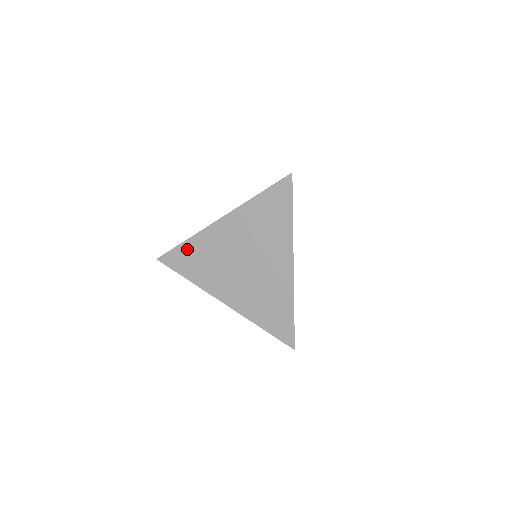
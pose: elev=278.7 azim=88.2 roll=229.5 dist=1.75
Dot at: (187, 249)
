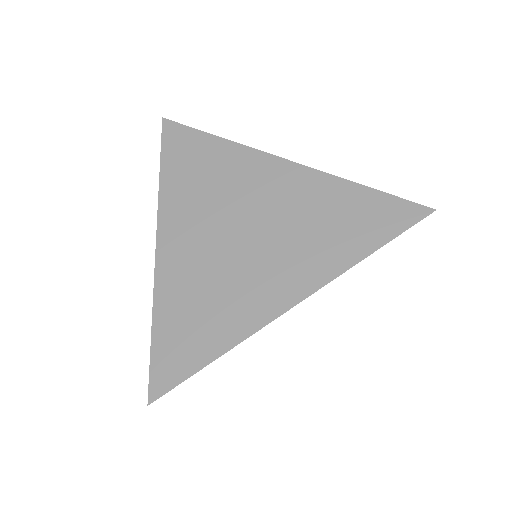
Dot at: (166, 327)
